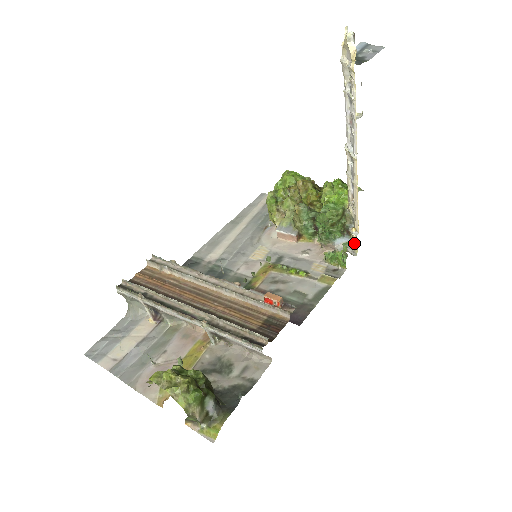
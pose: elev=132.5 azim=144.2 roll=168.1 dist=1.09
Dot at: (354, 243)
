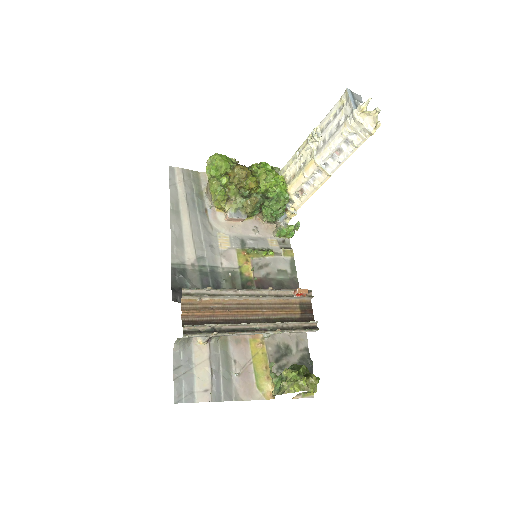
Dot at: (289, 217)
